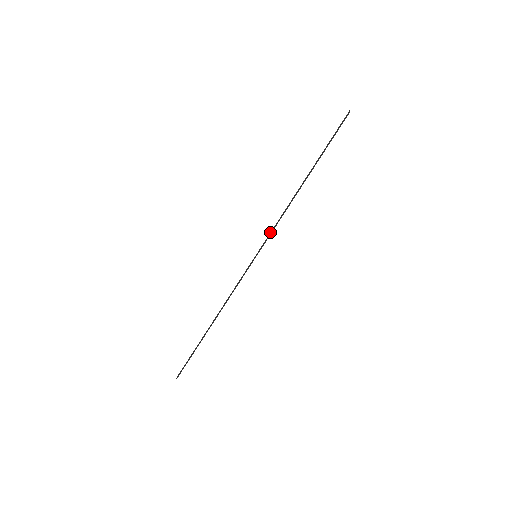
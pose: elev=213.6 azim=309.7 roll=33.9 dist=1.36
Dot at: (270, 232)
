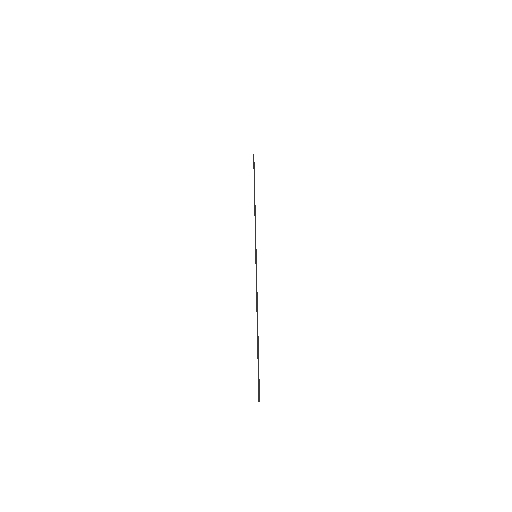
Dot at: occluded
